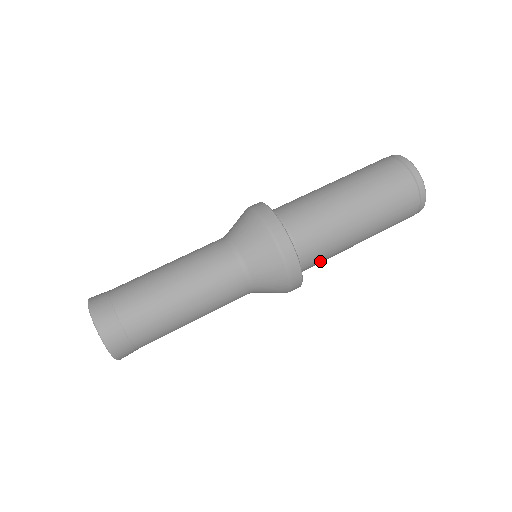
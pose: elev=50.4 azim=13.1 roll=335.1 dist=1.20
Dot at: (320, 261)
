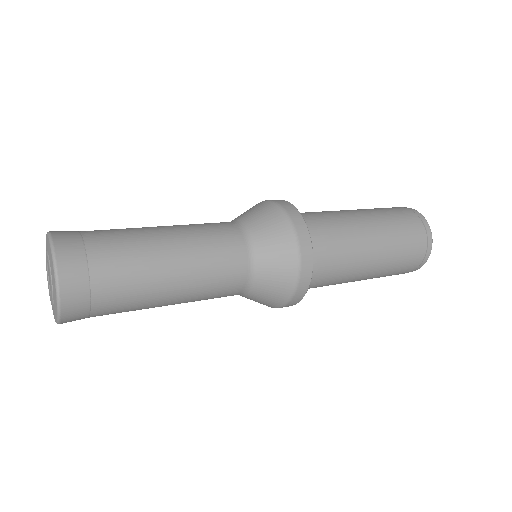
Dot at: (329, 269)
